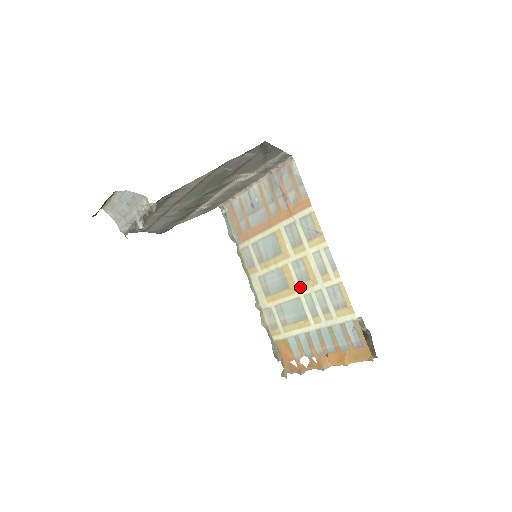
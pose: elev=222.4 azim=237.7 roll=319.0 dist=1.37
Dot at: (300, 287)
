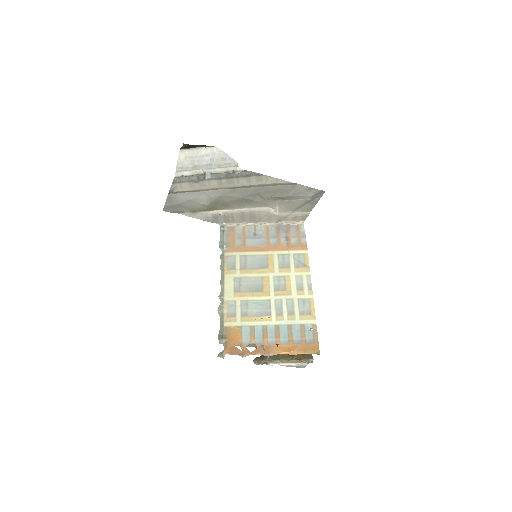
Dot at: (274, 293)
